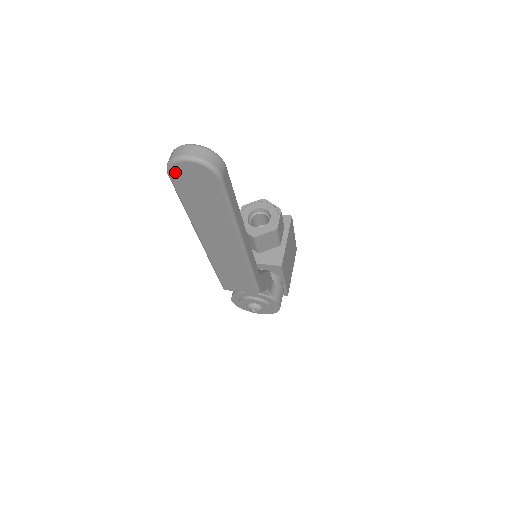
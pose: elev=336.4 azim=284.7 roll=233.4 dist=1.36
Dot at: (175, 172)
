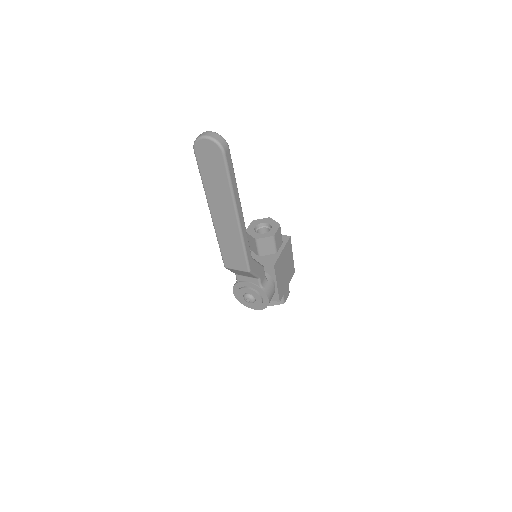
Dot at: (198, 148)
